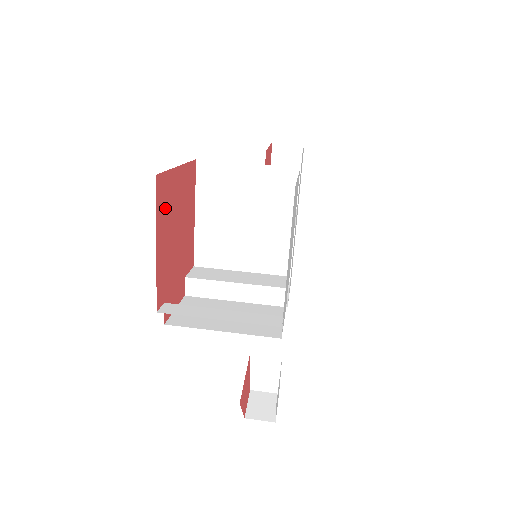
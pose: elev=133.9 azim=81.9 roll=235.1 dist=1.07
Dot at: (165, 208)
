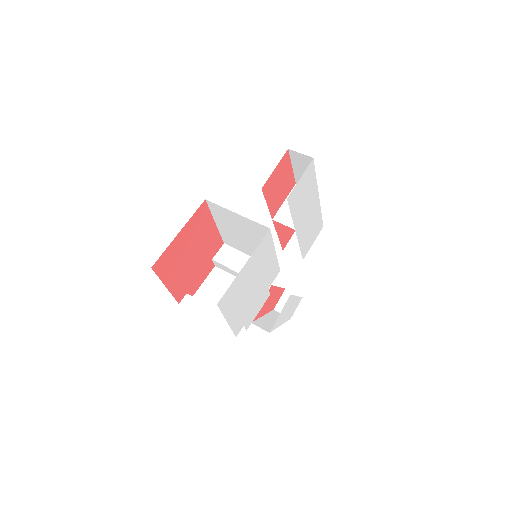
Dot at: (169, 265)
